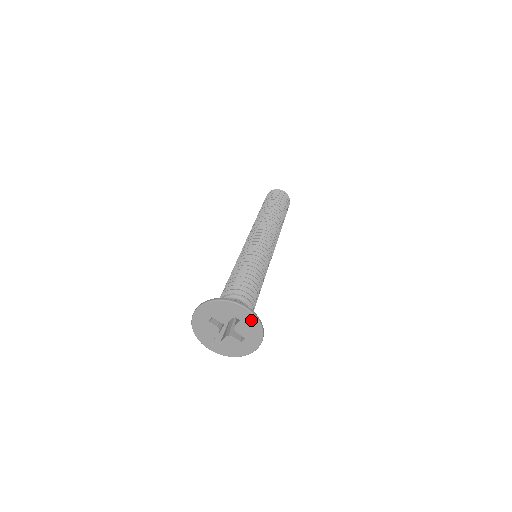
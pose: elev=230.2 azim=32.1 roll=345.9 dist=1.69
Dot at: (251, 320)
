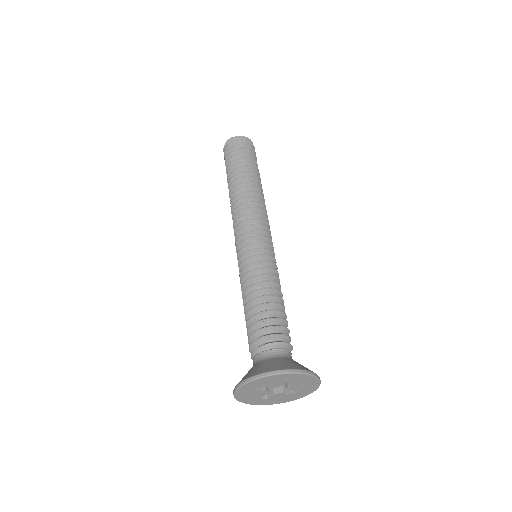
Dot at: (309, 380)
